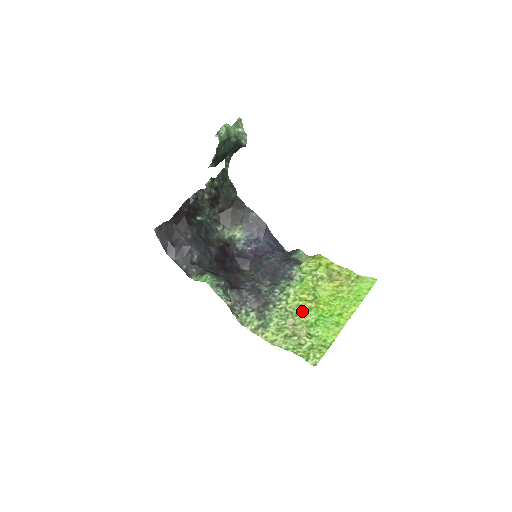
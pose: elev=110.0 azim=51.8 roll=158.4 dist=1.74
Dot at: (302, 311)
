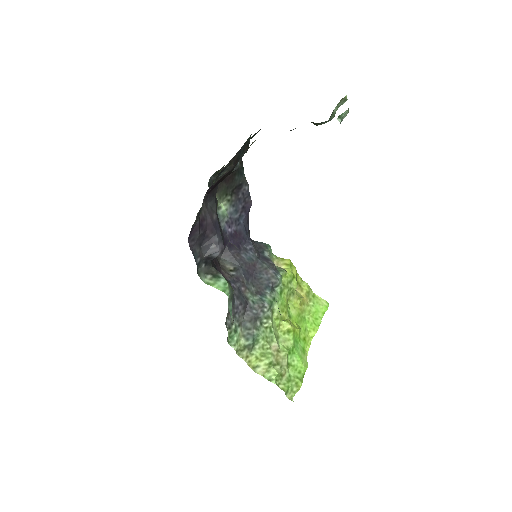
Dot at: (281, 333)
